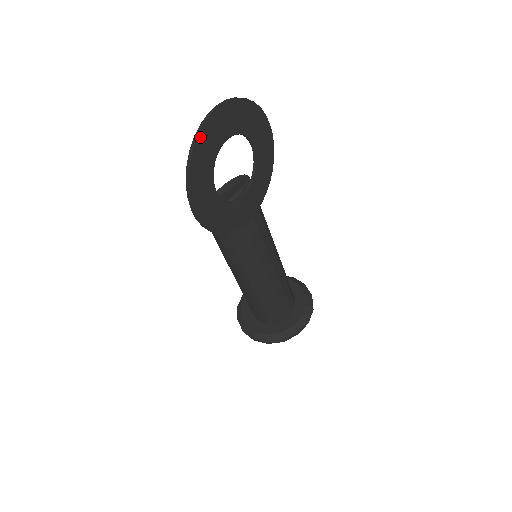
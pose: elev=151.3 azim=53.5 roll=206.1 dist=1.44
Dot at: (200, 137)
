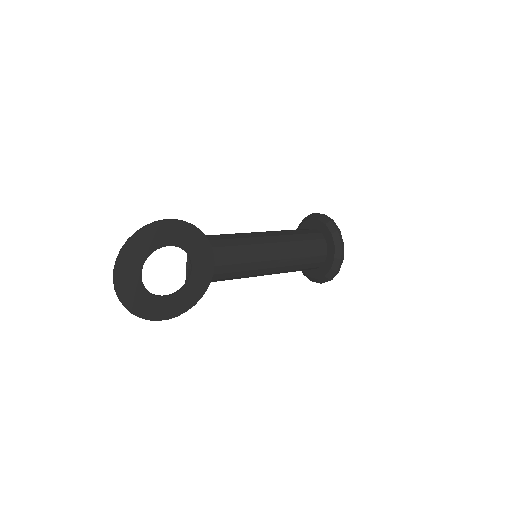
Dot at: (121, 296)
